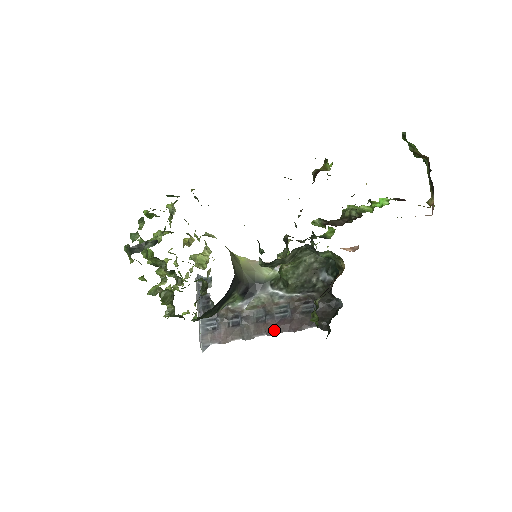
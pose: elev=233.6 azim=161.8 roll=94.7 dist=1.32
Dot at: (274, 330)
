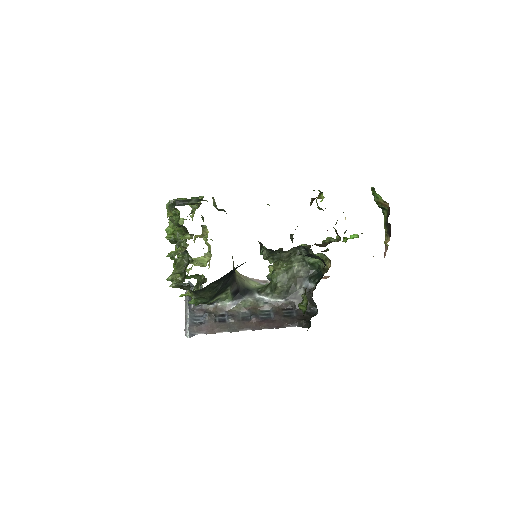
Dot at: (258, 326)
